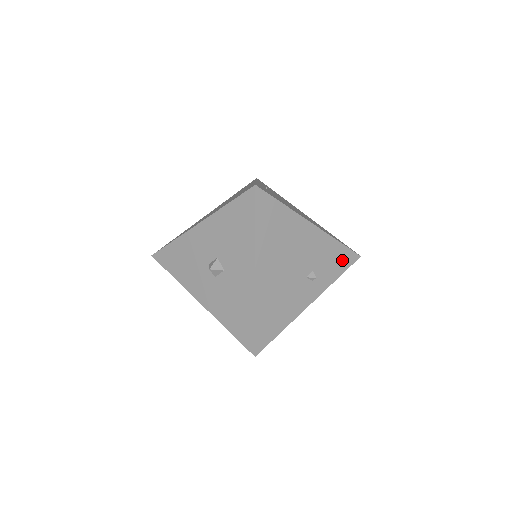
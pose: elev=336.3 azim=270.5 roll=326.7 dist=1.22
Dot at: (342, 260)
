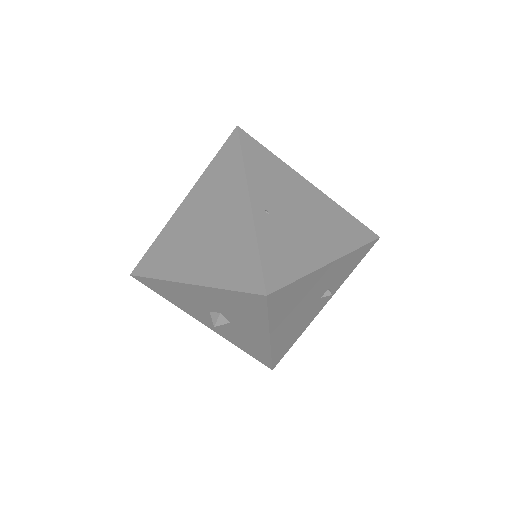
Dot at: (359, 257)
